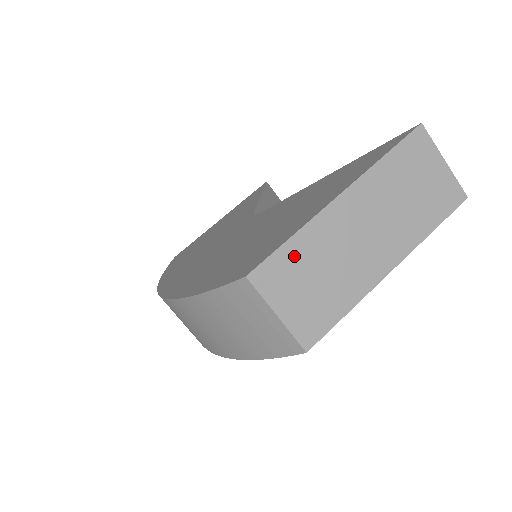
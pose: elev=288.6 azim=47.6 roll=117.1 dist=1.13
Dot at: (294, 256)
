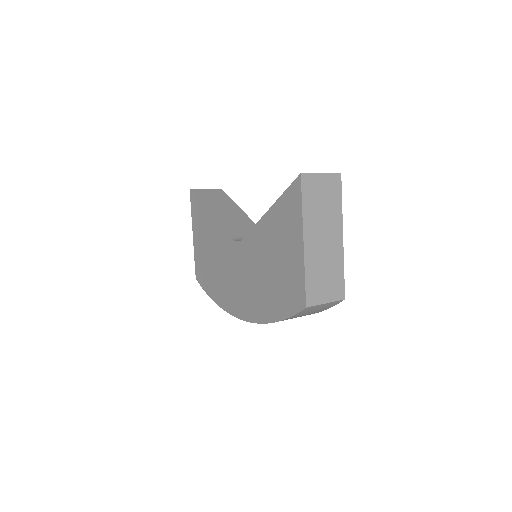
Dot at: (312, 280)
